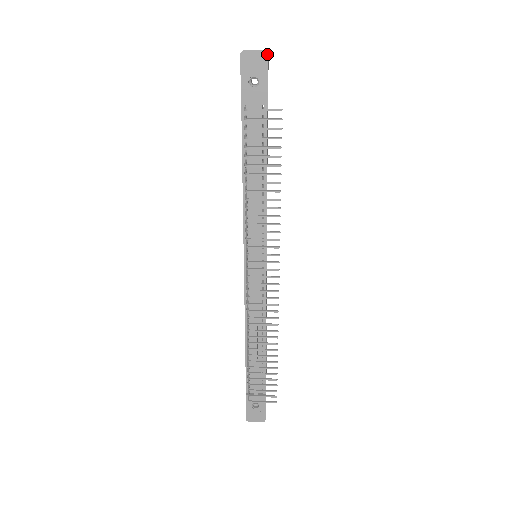
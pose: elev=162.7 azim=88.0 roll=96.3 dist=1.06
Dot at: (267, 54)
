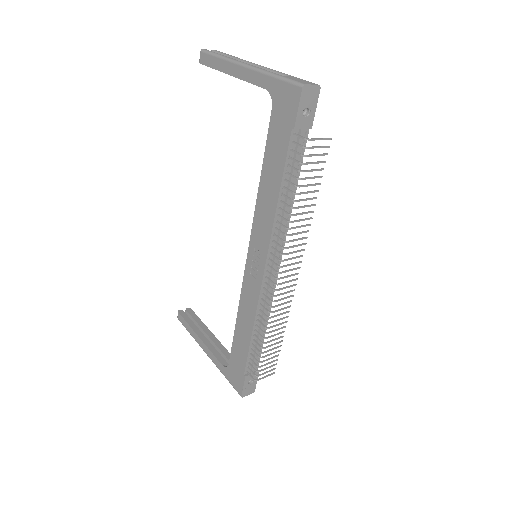
Dot at: (320, 88)
